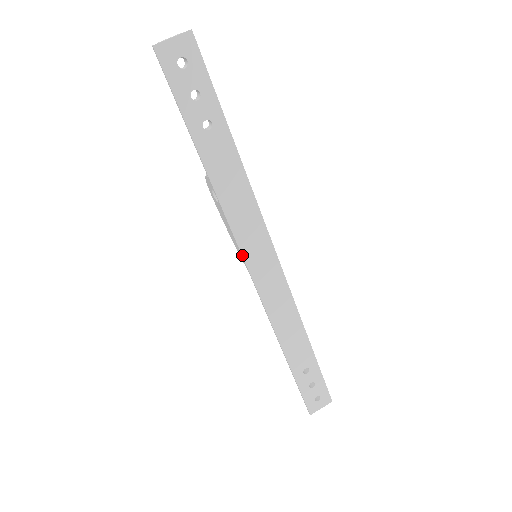
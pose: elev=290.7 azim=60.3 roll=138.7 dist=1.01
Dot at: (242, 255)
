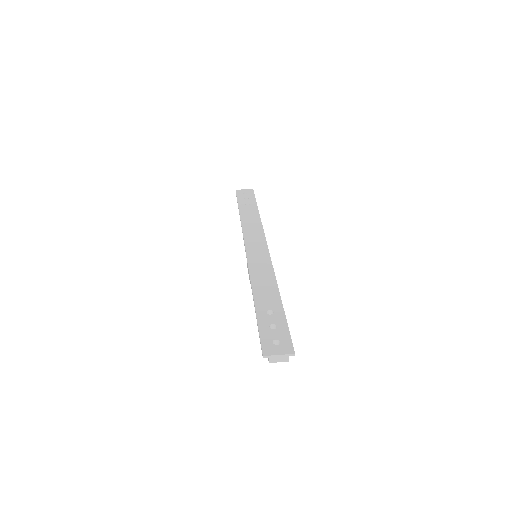
Dot at: (244, 239)
